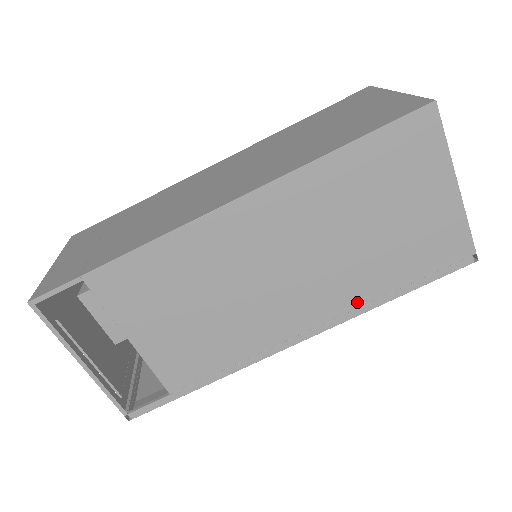
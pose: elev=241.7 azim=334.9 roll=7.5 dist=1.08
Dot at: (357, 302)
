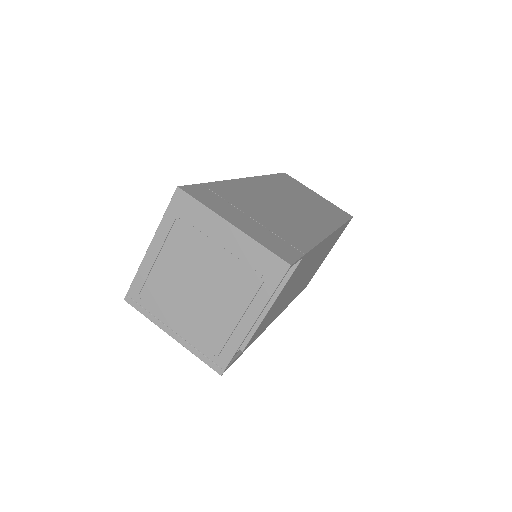
Dot at: (293, 298)
